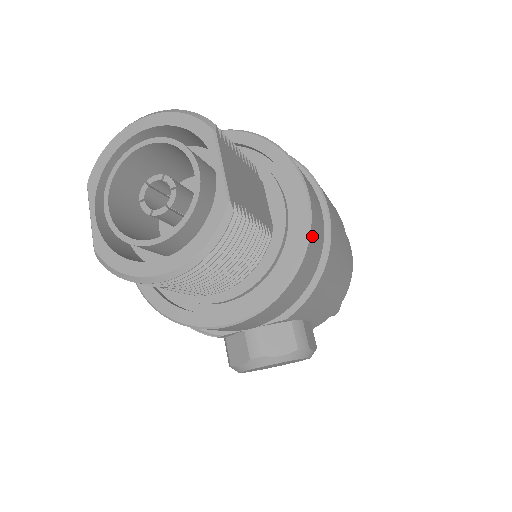
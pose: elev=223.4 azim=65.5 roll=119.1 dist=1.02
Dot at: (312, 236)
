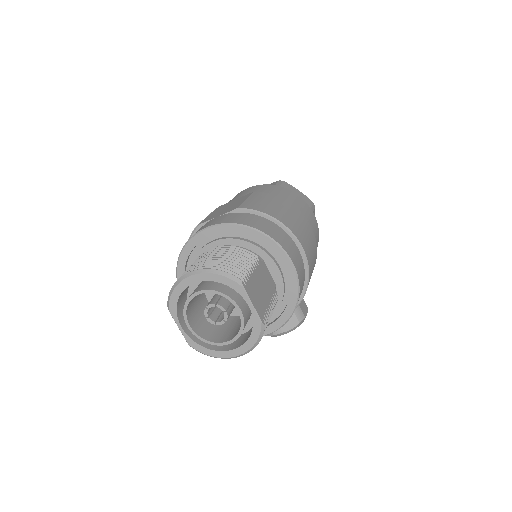
Dot at: (300, 286)
